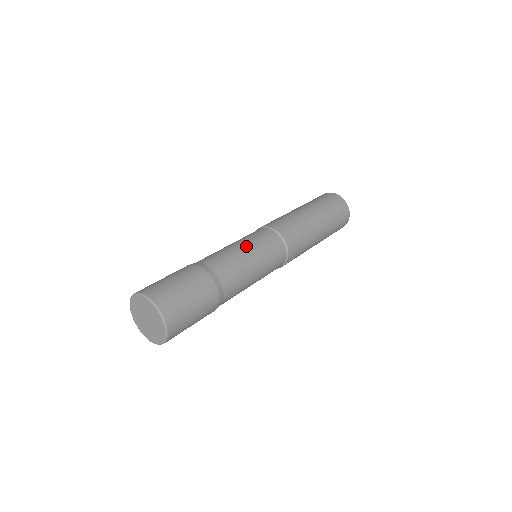
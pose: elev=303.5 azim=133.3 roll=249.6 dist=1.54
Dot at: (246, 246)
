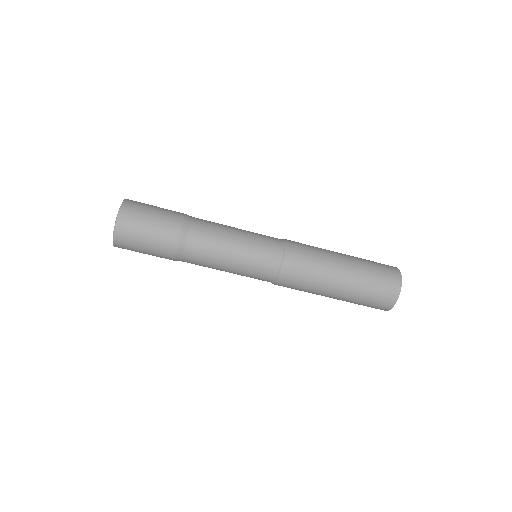
Dot at: (241, 231)
